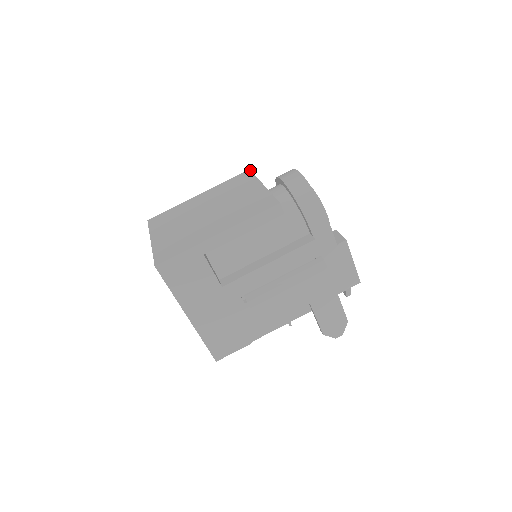
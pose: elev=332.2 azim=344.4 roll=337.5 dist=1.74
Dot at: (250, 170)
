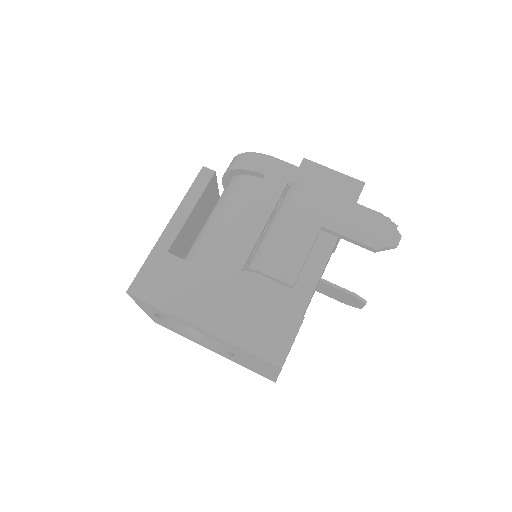
Dot at: occluded
